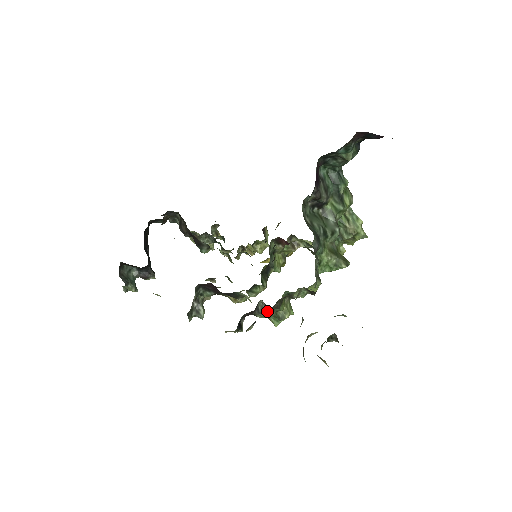
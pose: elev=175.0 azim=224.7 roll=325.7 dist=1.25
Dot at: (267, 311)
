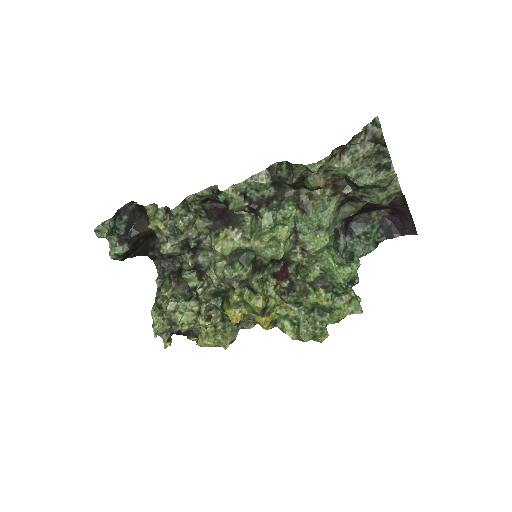
Dot at: (274, 211)
